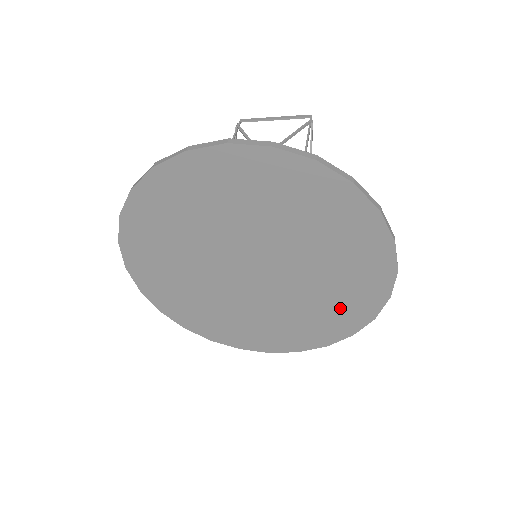
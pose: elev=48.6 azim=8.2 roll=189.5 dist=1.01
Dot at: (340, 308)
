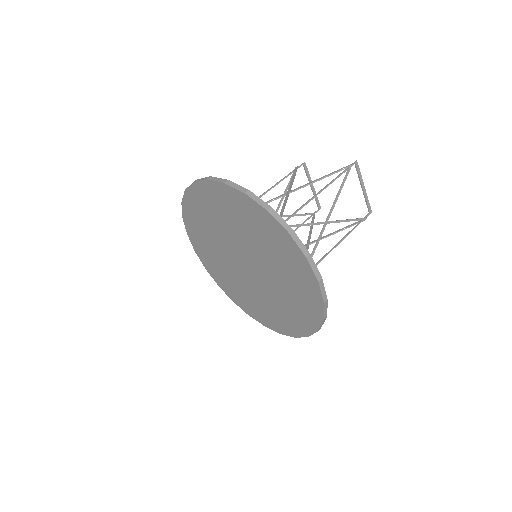
Dot at: (246, 300)
